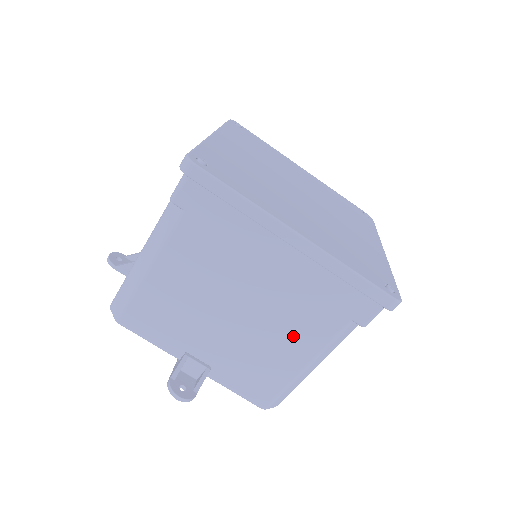
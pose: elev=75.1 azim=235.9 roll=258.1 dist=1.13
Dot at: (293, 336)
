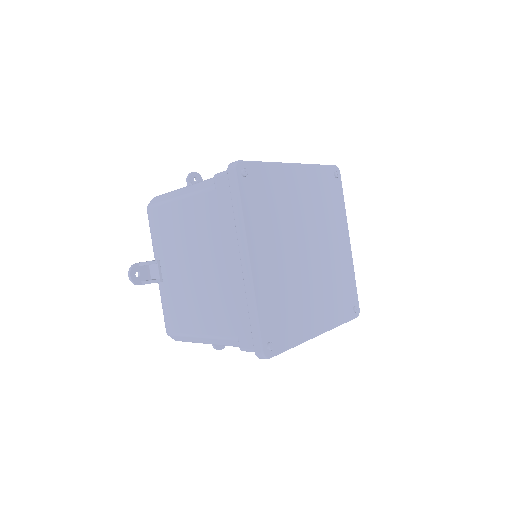
Dot at: (207, 312)
